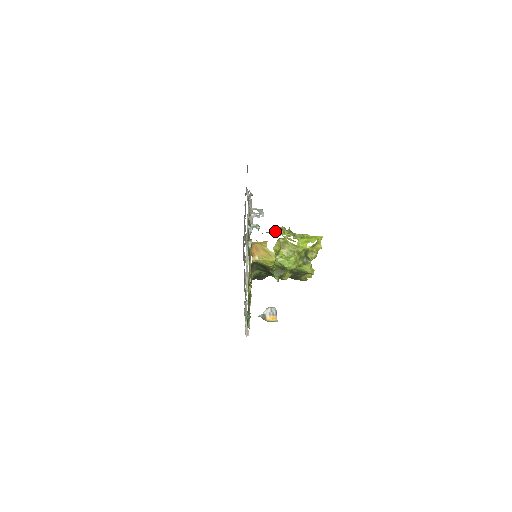
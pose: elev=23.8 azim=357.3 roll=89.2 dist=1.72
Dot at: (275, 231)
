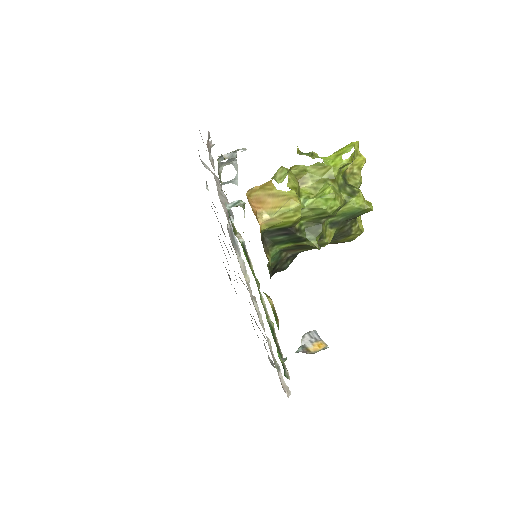
Dot at: (274, 176)
